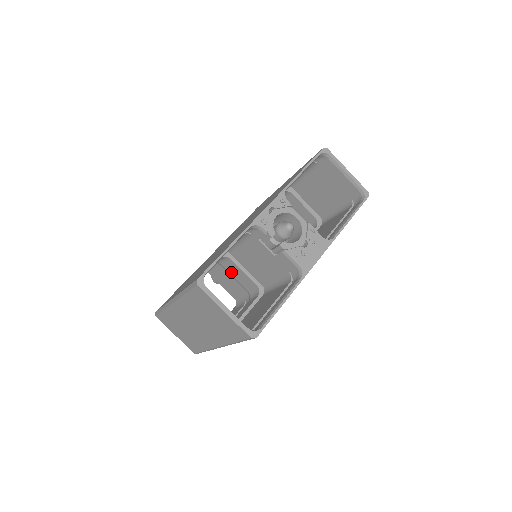
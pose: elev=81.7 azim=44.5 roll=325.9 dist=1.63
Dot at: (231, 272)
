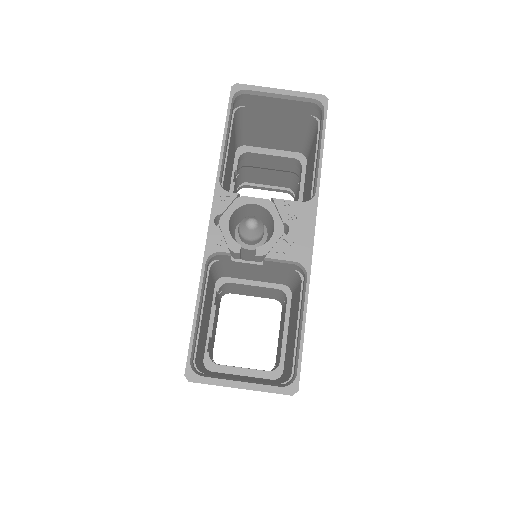
Dot at: (245, 288)
